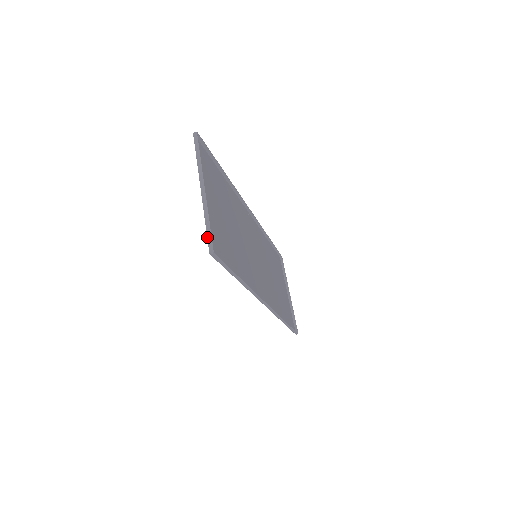
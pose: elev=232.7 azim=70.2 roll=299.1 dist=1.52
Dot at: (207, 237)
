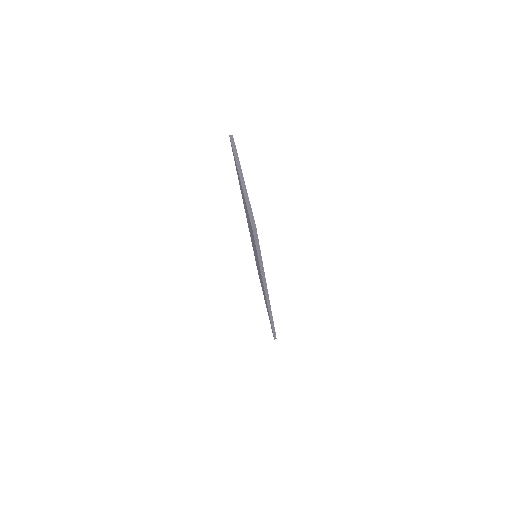
Dot at: (249, 215)
